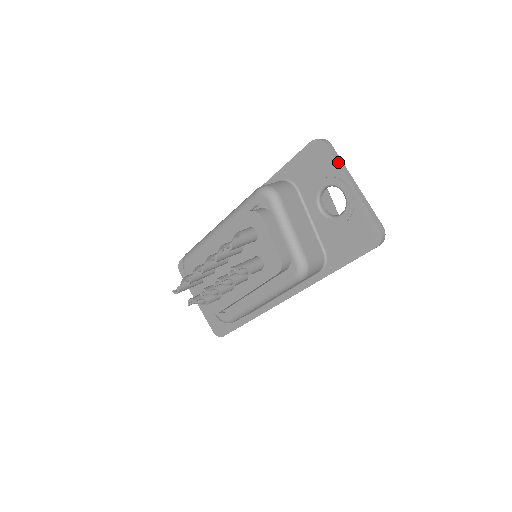
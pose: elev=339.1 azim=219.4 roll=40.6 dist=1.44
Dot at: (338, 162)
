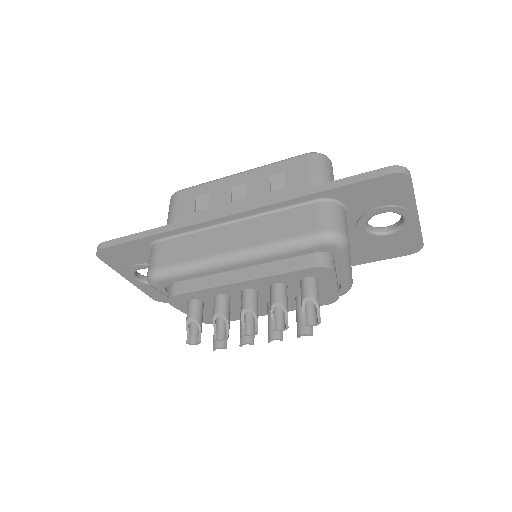
Dot at: occluded
